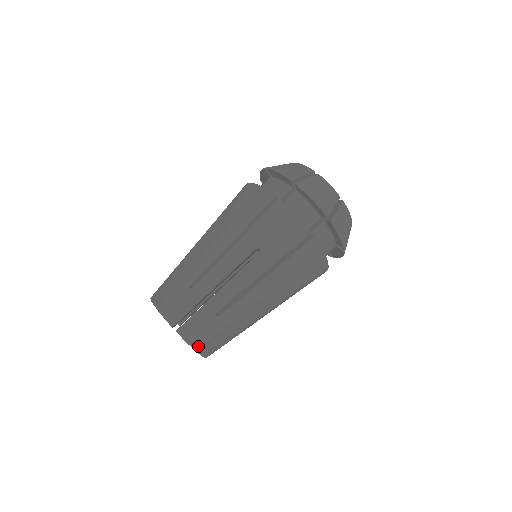
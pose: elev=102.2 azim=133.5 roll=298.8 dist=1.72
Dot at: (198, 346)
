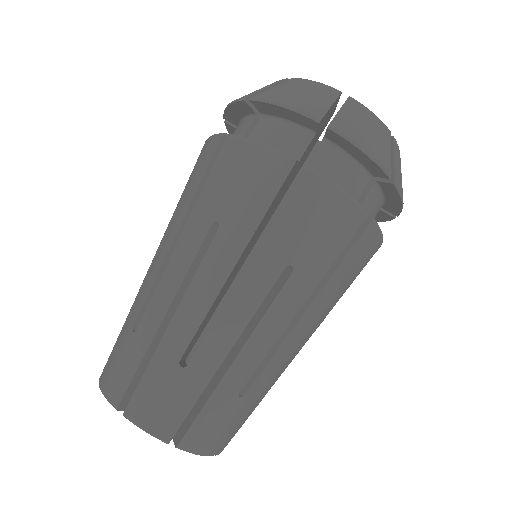
Dot at: (171, 435)
